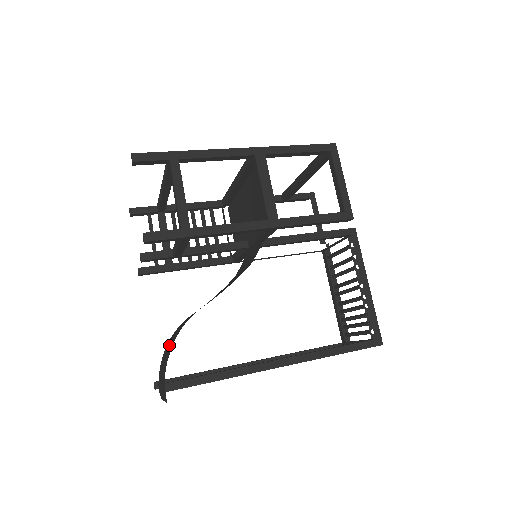
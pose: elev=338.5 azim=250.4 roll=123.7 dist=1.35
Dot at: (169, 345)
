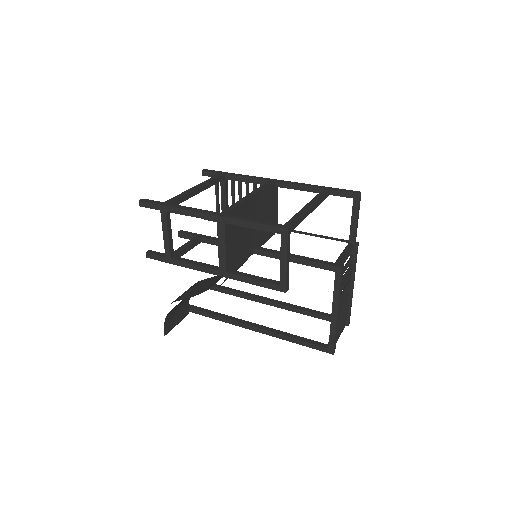
Dot at: occluded
